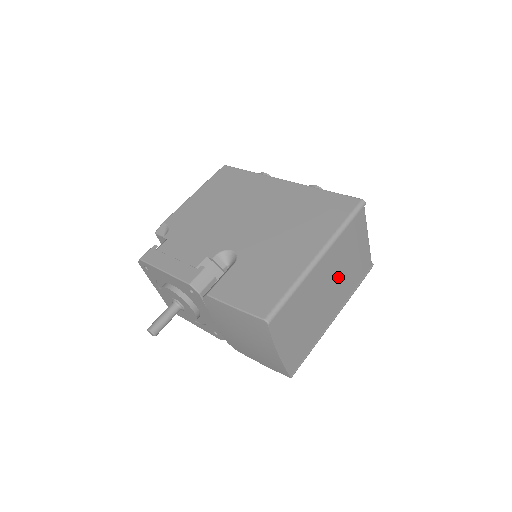
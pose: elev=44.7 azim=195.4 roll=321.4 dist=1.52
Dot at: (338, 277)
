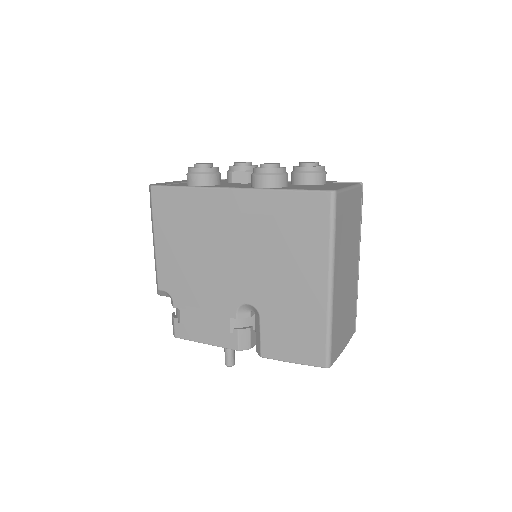
Dot at: (347, 253)
